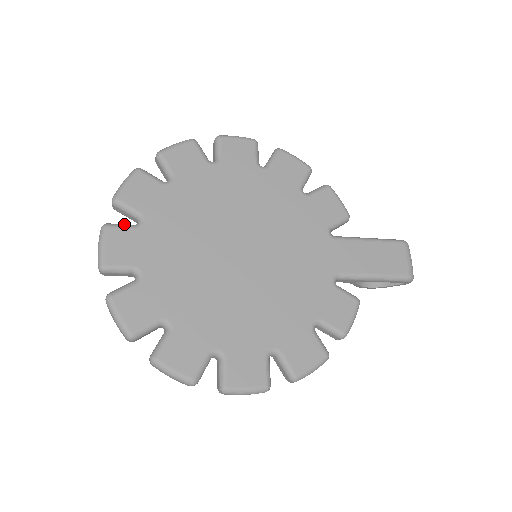
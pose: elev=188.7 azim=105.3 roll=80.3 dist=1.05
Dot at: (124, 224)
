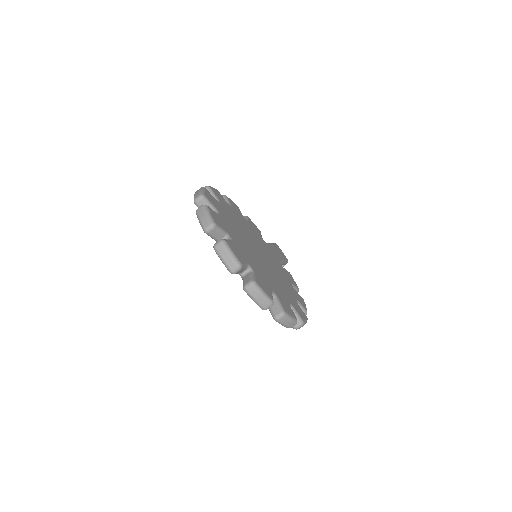
Dot at: occluded
